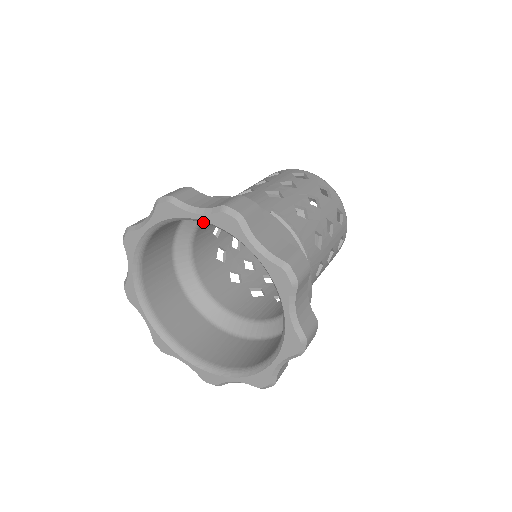
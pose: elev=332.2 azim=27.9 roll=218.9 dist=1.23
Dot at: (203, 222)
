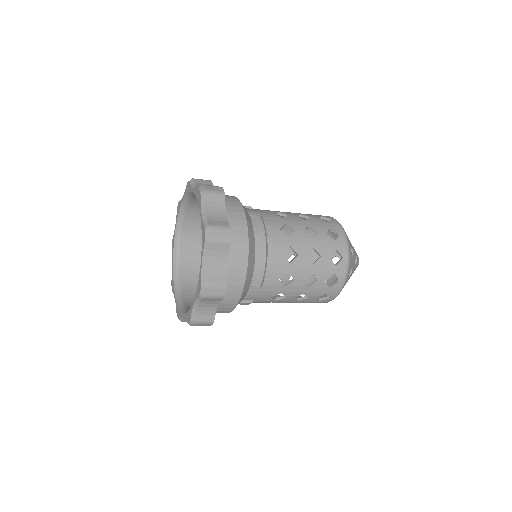
Dot at: occluded
